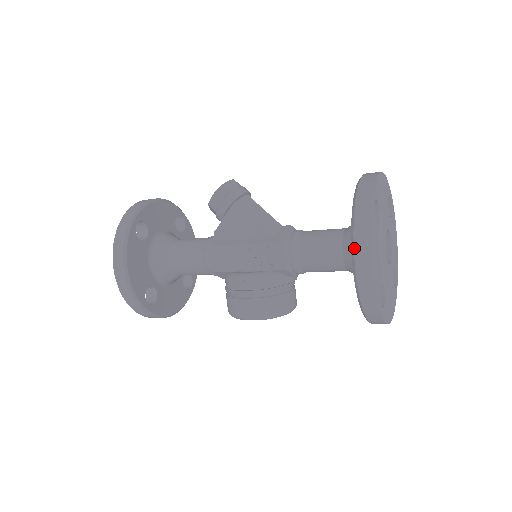
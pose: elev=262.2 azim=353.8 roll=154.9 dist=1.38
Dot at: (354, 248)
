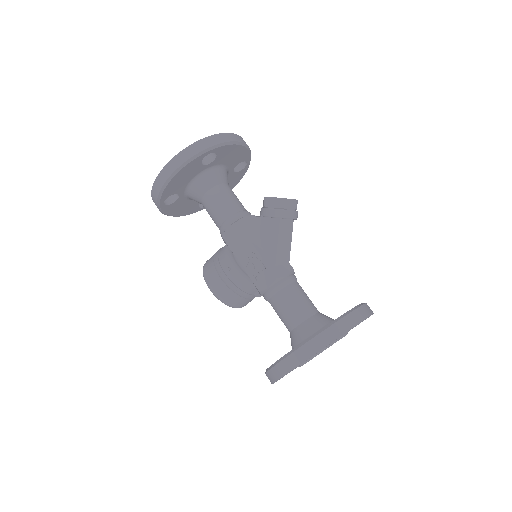
Dot at: (300, 348)
